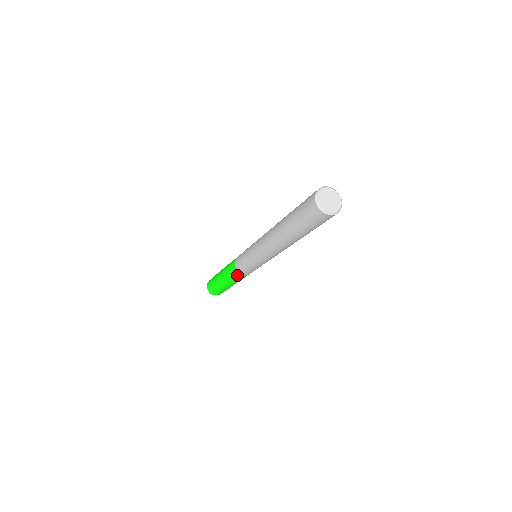
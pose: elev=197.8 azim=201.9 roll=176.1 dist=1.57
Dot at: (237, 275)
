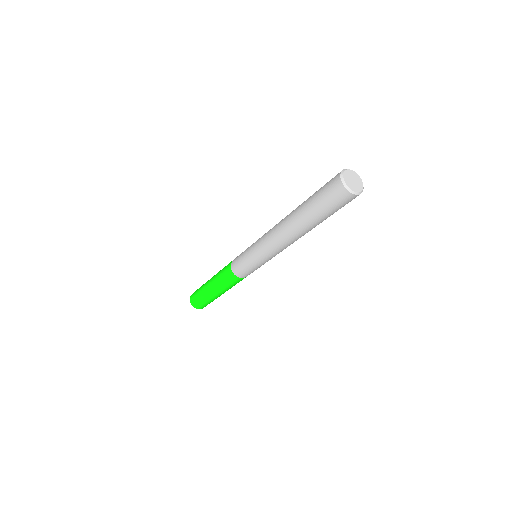
Dot at: (227, 270)
